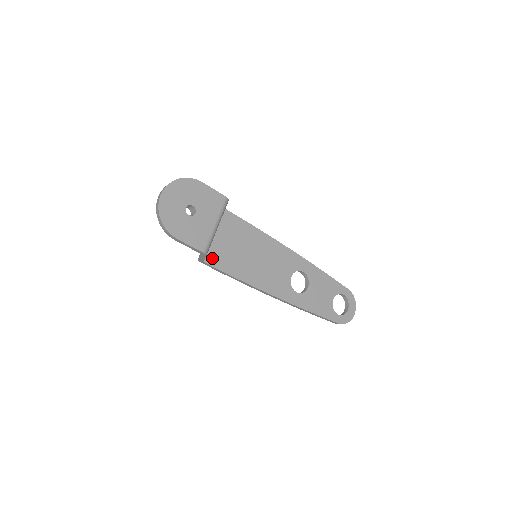
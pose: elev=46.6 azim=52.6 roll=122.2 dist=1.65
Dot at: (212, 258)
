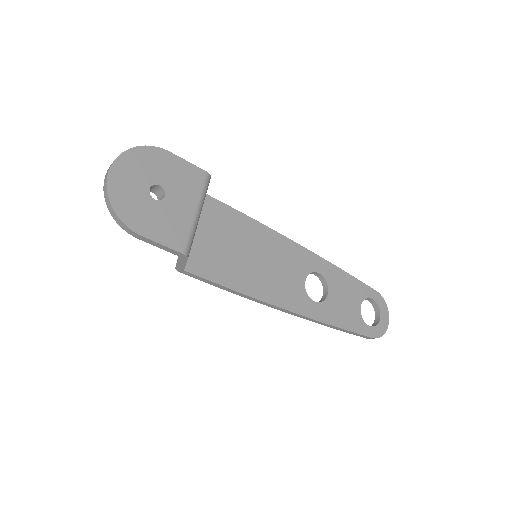
Dot at: (195, 264)
